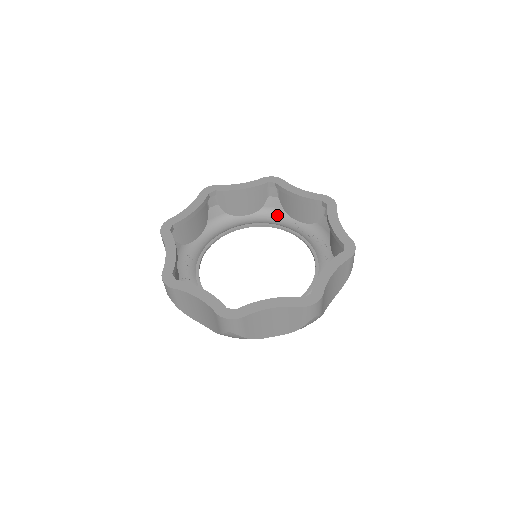
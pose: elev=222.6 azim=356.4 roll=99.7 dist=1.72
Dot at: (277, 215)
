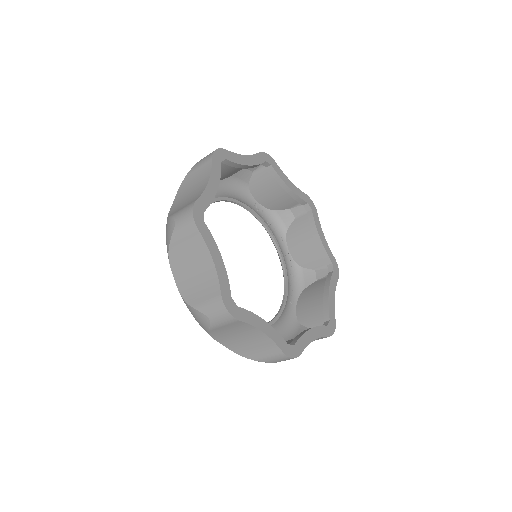
Dot at: (240, 188)
